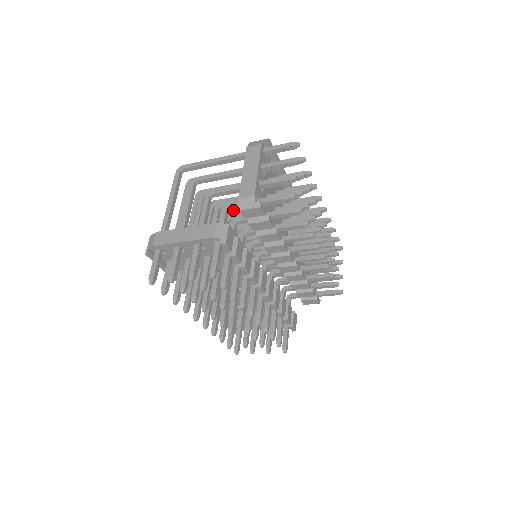
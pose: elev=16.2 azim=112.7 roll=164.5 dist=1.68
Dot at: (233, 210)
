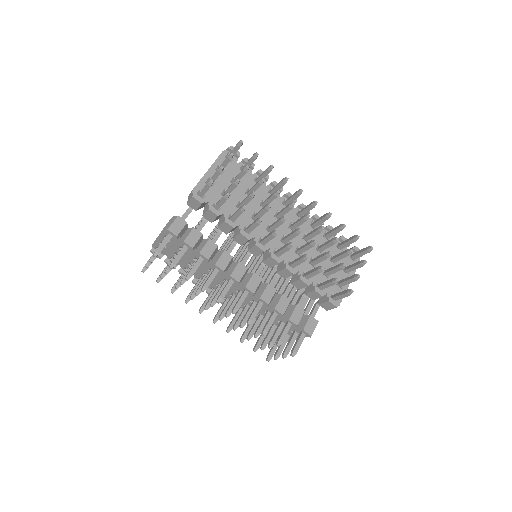
Dot at: occluded
